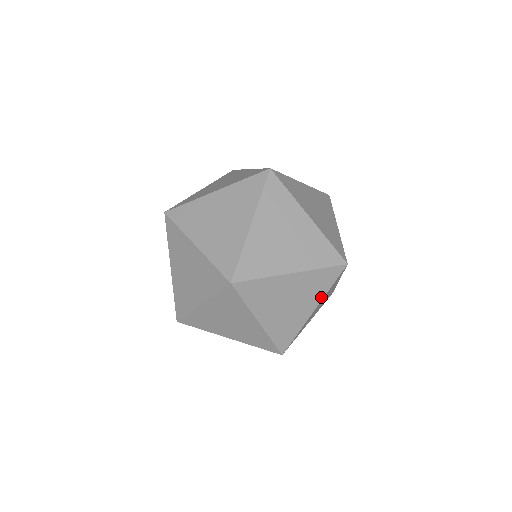
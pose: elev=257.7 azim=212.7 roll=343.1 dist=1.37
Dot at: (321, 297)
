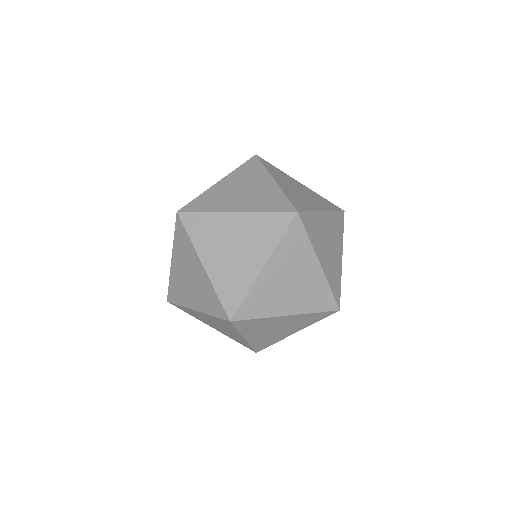
Dot at: occluded
